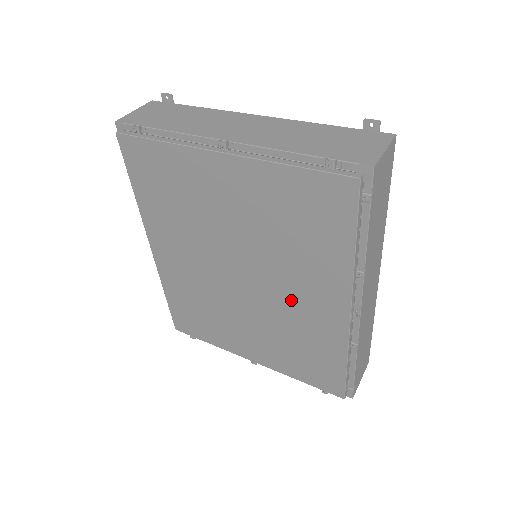
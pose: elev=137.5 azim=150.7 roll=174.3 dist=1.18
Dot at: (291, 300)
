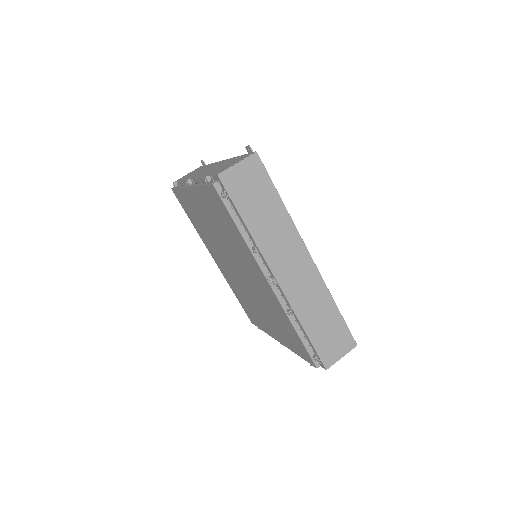
Dot at: (254, 281)
